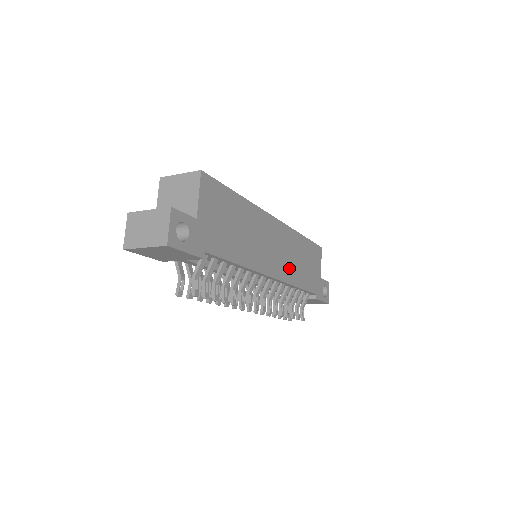
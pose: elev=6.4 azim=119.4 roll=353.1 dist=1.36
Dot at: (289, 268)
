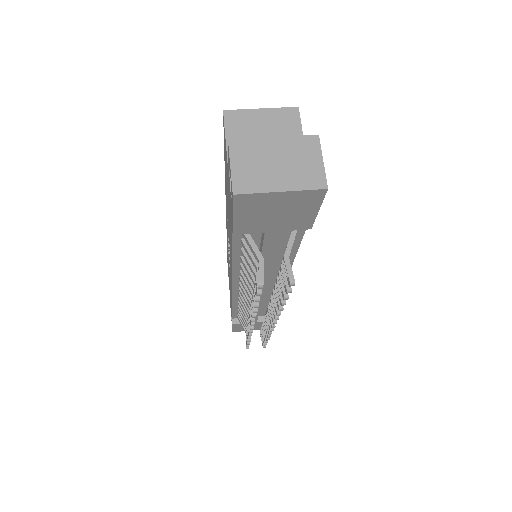
Dot at: occluded
